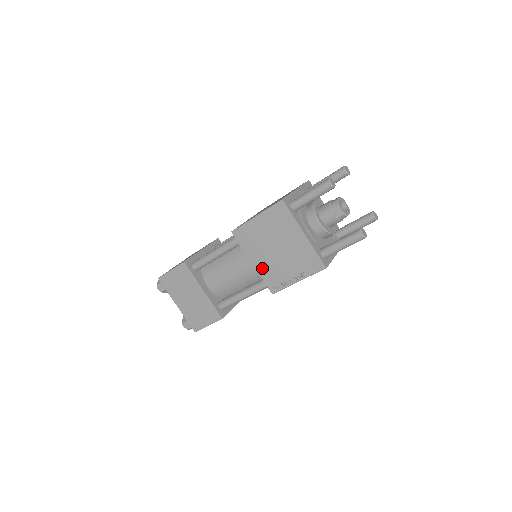
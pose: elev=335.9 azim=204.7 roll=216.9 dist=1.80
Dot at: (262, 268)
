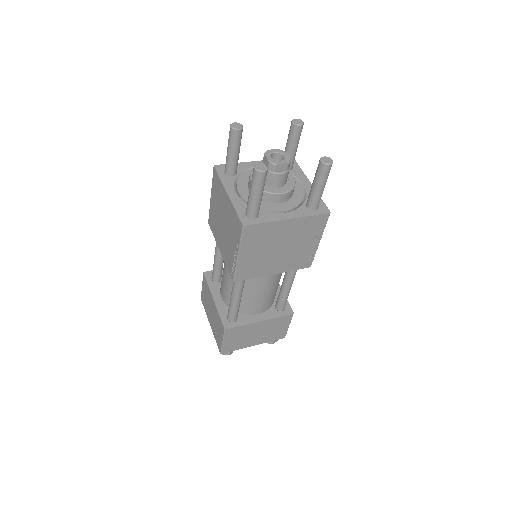
Dot at: (224, 252)
